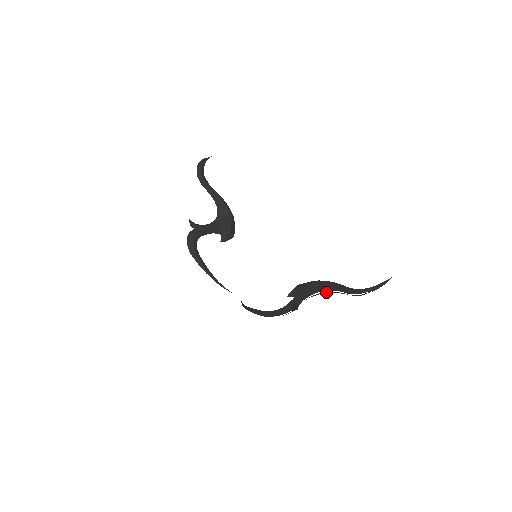
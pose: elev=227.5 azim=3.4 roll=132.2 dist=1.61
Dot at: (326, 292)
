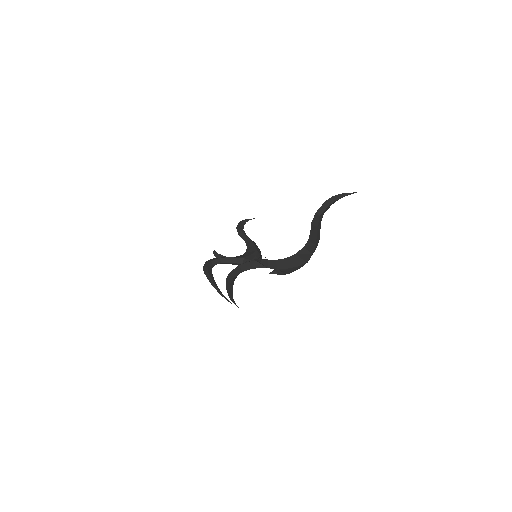
Dot at: (304, 251)
